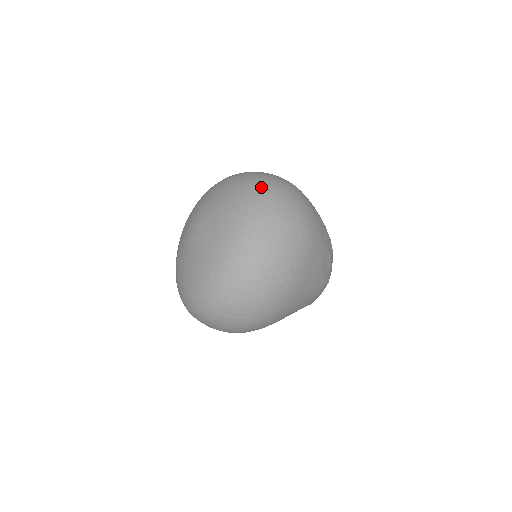
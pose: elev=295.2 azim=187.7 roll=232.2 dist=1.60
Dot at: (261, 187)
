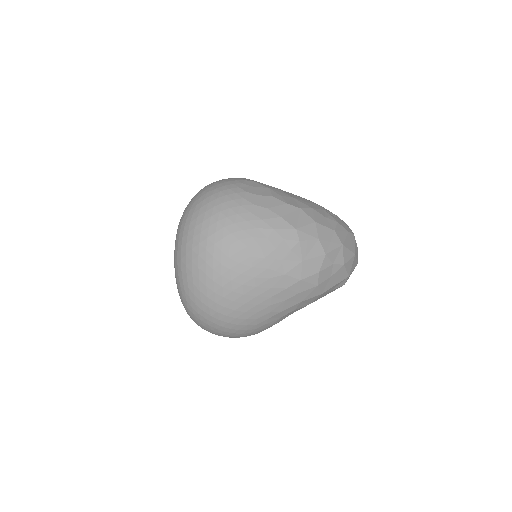
Dot at: (185, 214)
